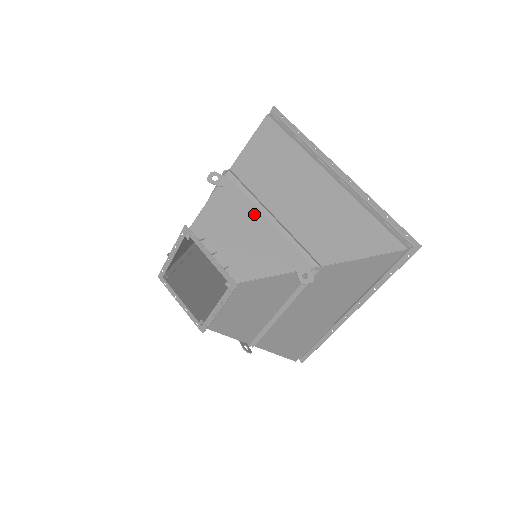
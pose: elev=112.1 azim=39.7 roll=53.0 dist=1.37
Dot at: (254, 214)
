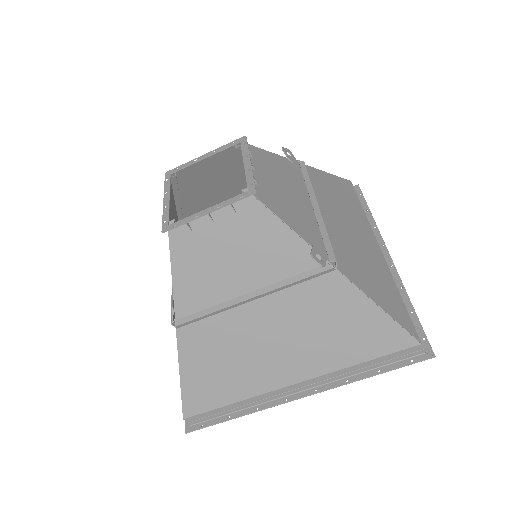
Dot at: (303, 193)
